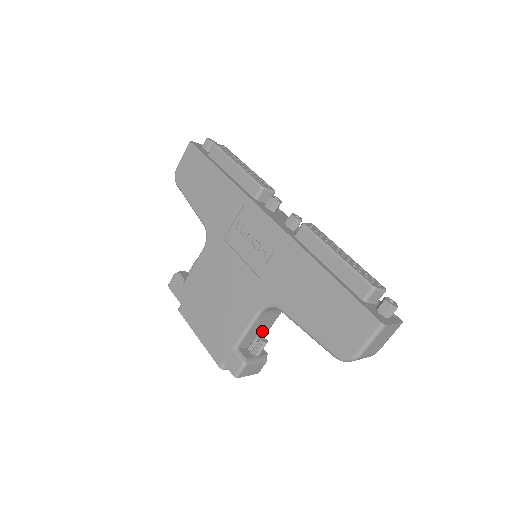
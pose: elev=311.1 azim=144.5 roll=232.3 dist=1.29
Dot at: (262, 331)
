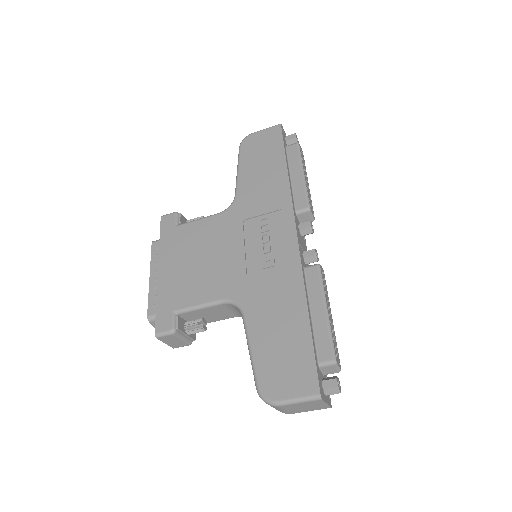
Dot at: (208, 318)
